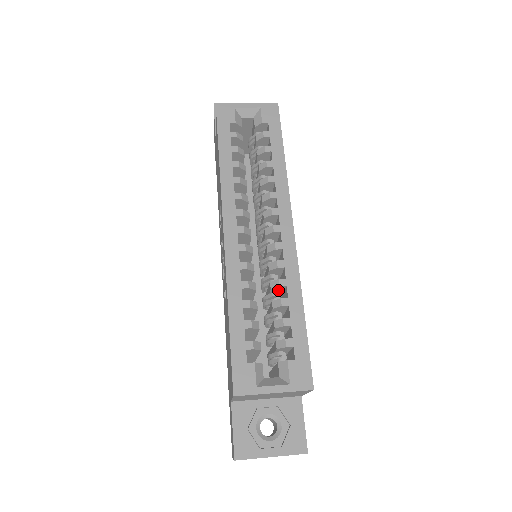
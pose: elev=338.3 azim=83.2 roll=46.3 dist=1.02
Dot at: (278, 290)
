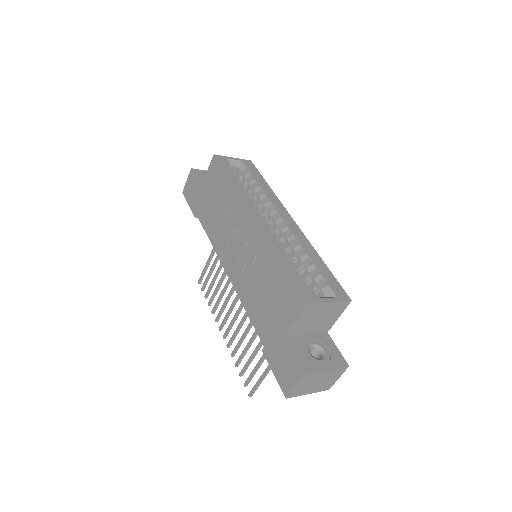
Dot at: (298, 254)
